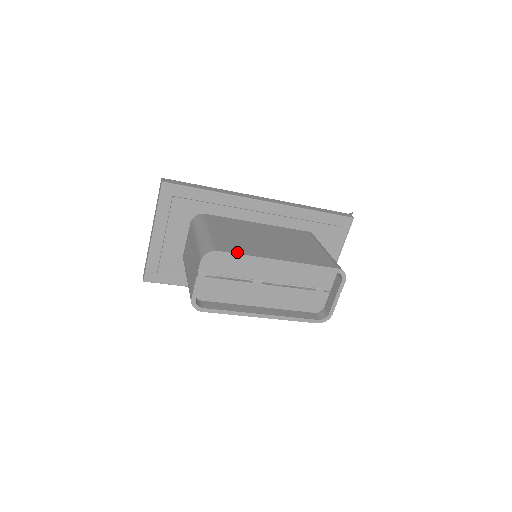
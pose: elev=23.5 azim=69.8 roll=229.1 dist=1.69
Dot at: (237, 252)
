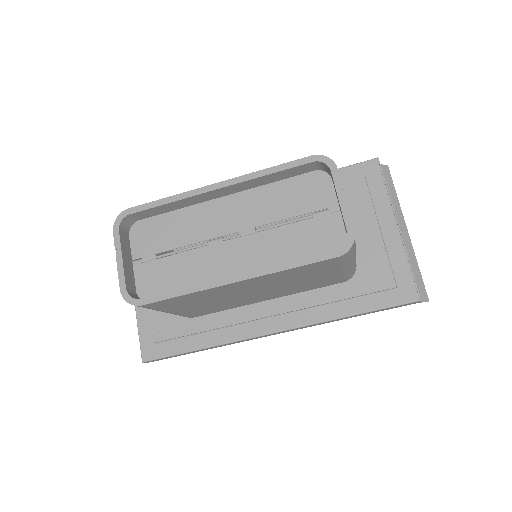
Dot at: (157, 202)
